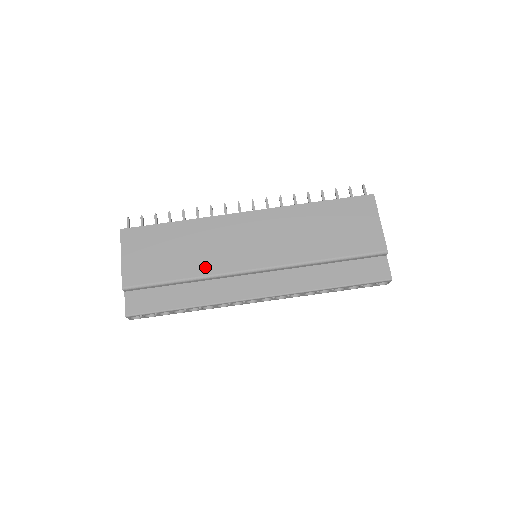
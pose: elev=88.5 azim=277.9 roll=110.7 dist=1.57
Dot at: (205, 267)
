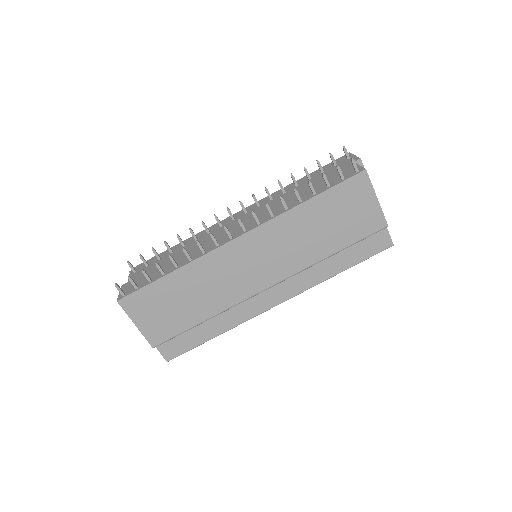
Dot at: (221, 303)
